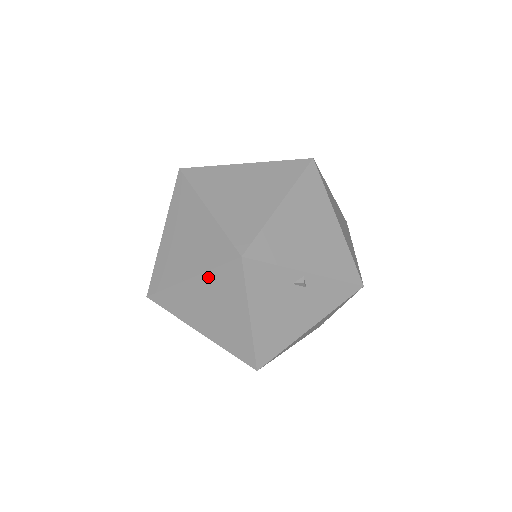
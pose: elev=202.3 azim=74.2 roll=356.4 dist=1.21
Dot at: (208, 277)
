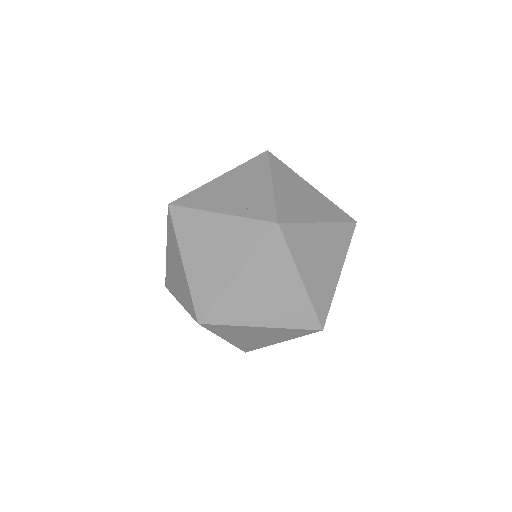
Dot at: (280, 330)
